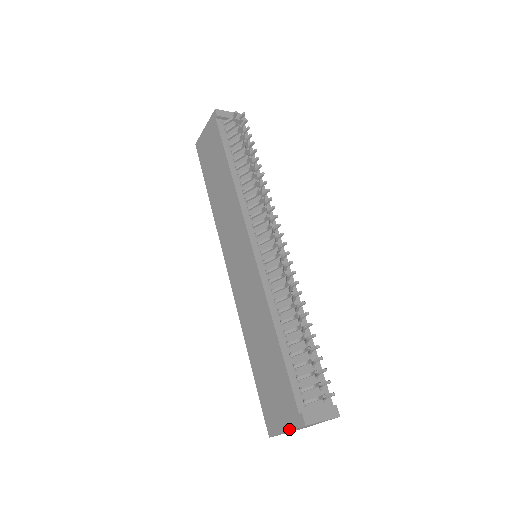
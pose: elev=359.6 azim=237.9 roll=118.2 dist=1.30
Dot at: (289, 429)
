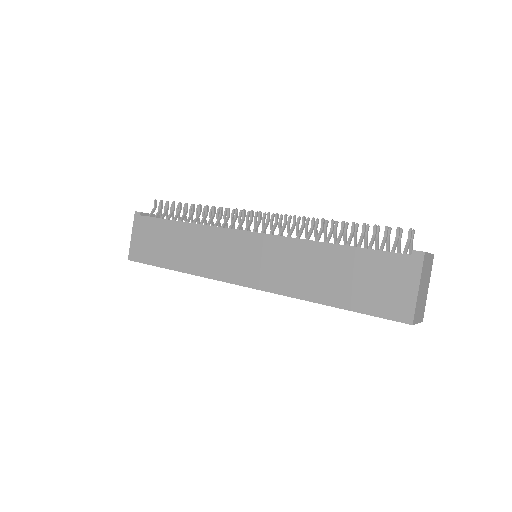
Dot at: (418, 281)
